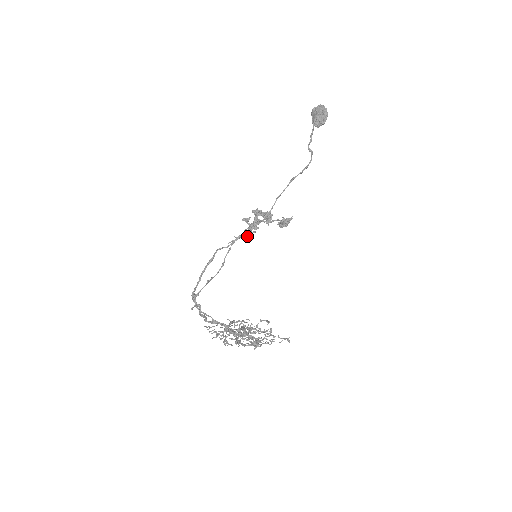
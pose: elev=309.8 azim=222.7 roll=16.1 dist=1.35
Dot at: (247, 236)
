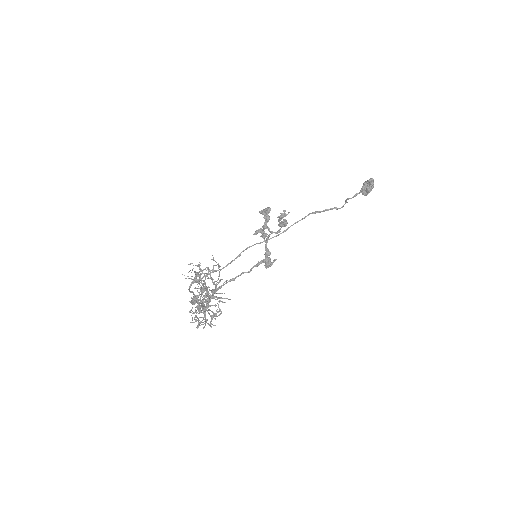
Dot at: (267, 260)
